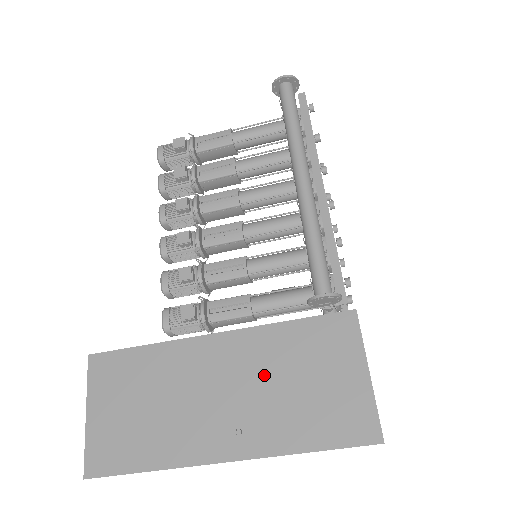
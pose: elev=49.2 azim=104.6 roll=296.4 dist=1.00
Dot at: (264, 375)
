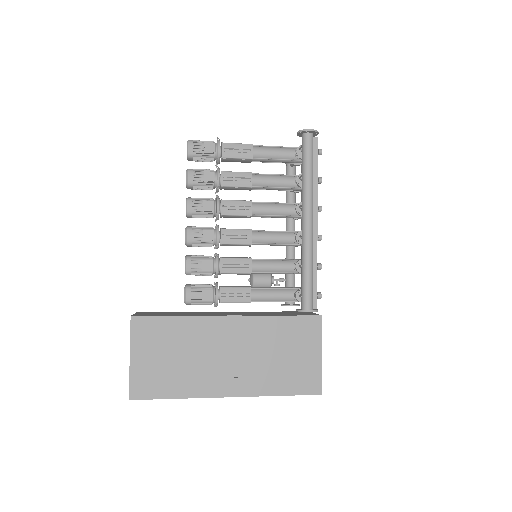
Dot at: (259, 348)
